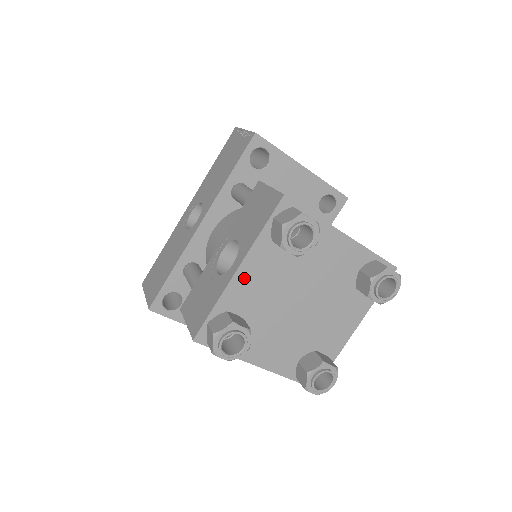
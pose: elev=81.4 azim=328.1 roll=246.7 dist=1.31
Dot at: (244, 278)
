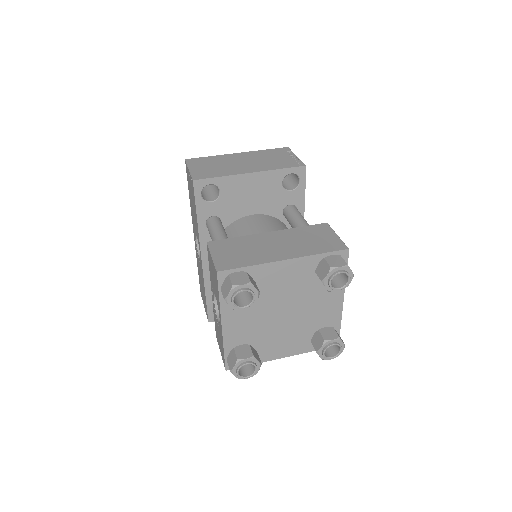
Dot at: (230, 326)
